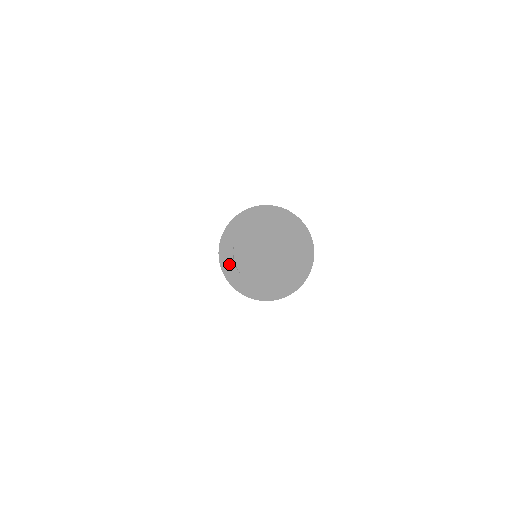
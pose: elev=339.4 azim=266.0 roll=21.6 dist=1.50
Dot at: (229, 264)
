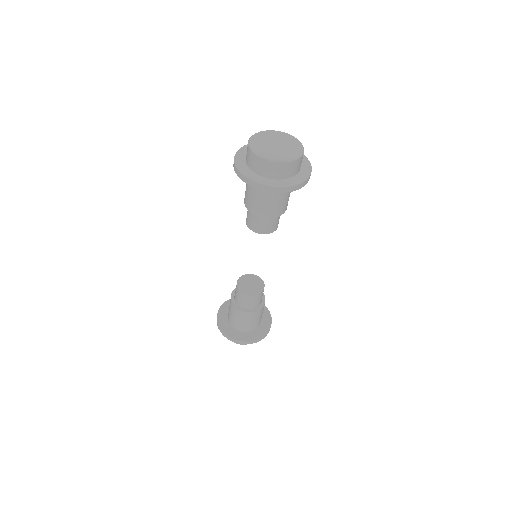
Dot at: (258, 178)
